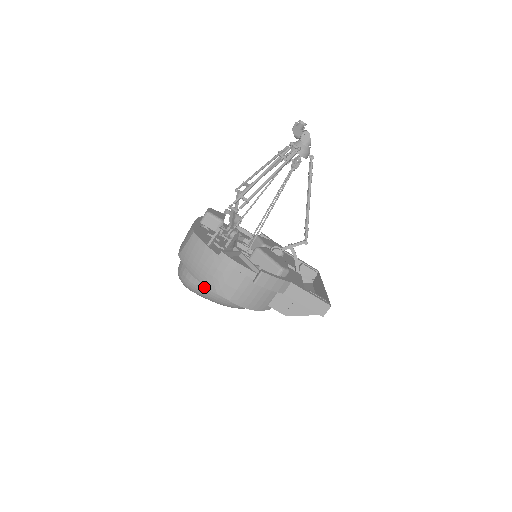
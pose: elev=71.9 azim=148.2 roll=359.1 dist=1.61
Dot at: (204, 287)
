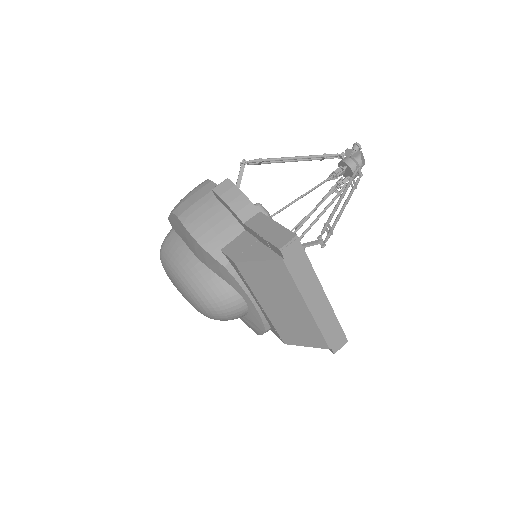
Dot at: (172, 239)
